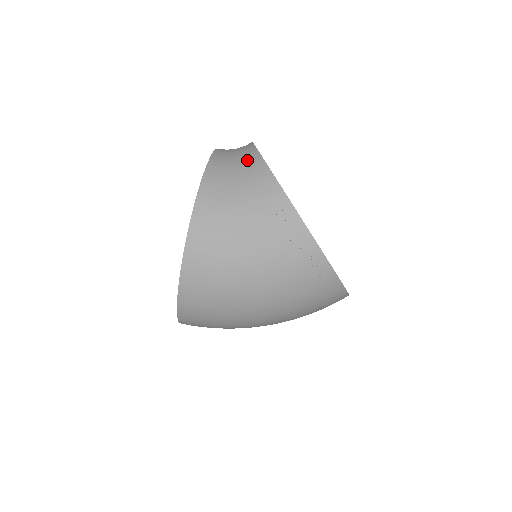
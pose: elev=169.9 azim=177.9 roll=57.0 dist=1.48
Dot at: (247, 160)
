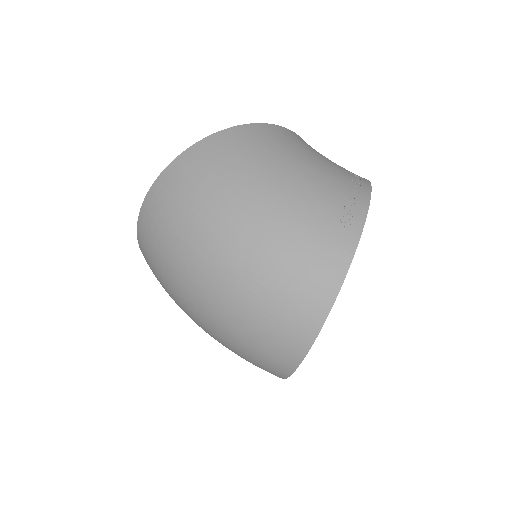
Dot at: occluded
